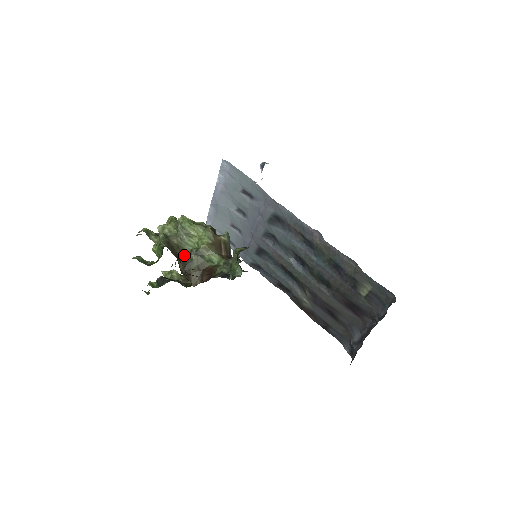
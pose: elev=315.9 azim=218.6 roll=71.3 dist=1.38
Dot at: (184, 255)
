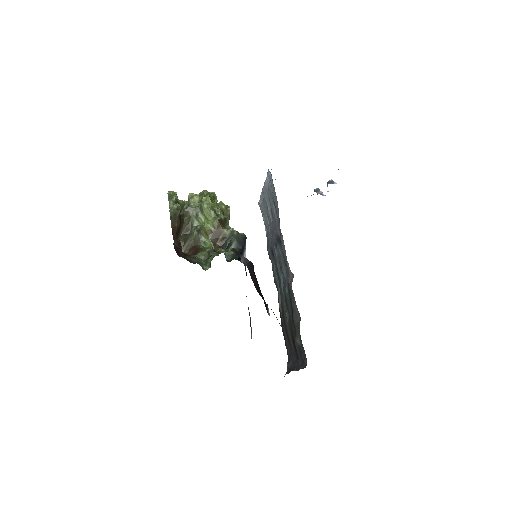
Dot at: (190, 226)
